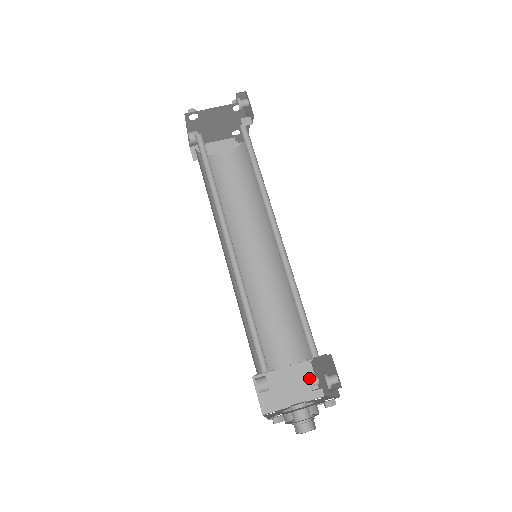
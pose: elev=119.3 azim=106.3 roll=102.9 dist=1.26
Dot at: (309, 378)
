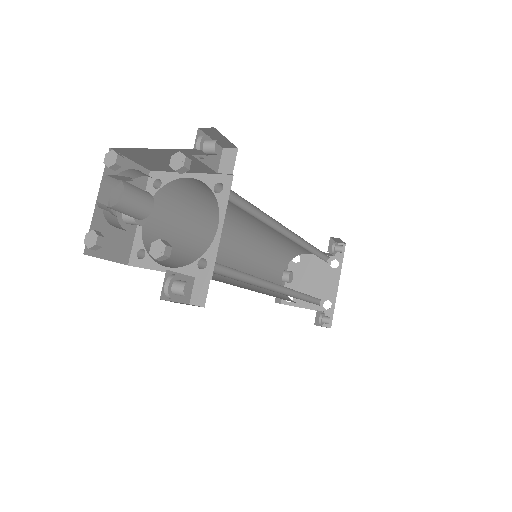
Dot at: (181, 278)
